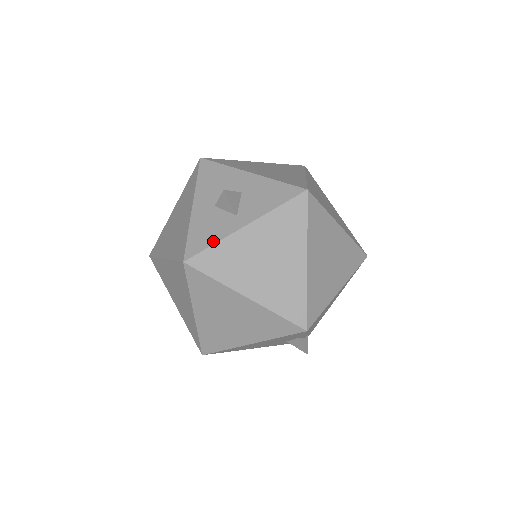
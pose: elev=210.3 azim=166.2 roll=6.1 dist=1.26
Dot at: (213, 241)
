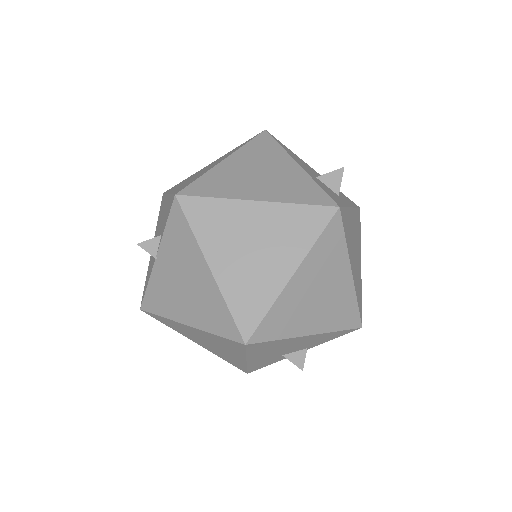
Dot at: (343, 204)
